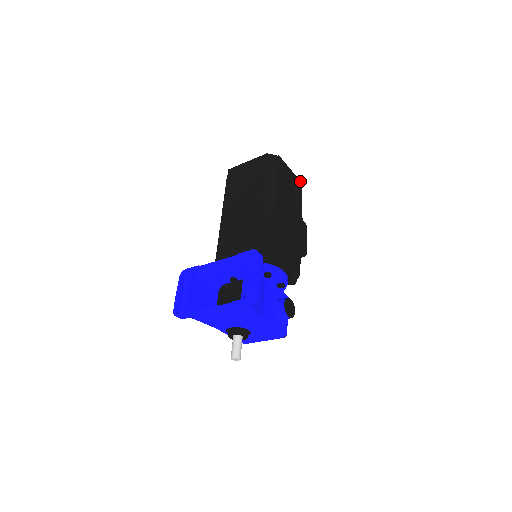
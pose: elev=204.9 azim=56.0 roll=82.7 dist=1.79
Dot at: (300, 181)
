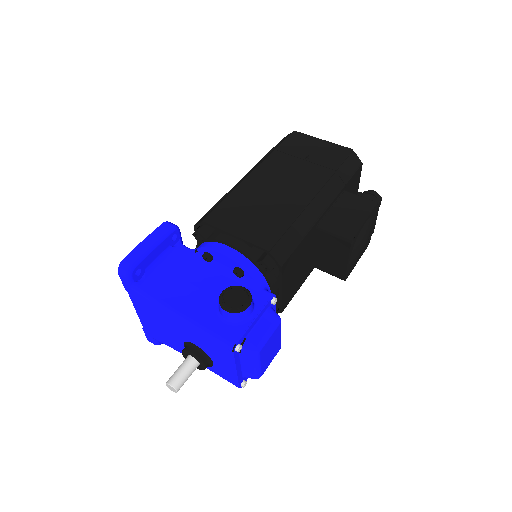
Dot at: (347, 148)
